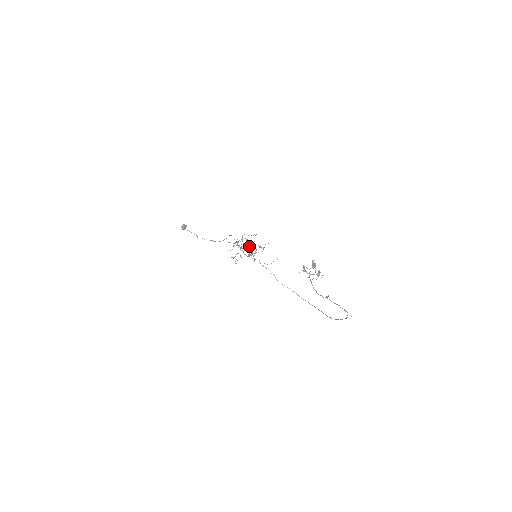
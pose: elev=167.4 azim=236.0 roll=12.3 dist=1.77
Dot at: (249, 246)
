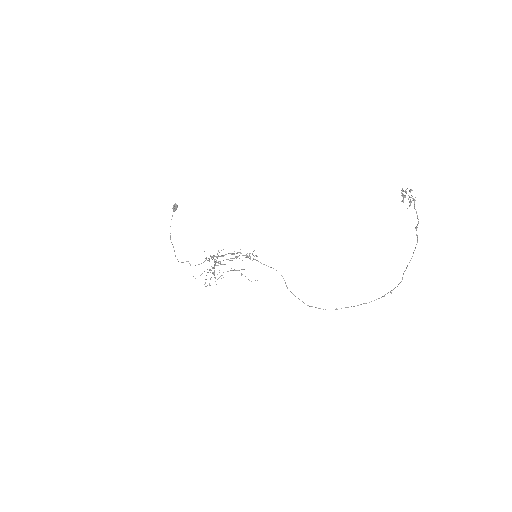
Dot at: (214, 271)
